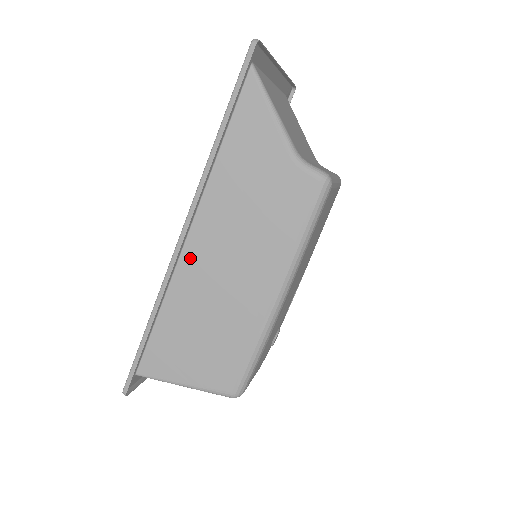
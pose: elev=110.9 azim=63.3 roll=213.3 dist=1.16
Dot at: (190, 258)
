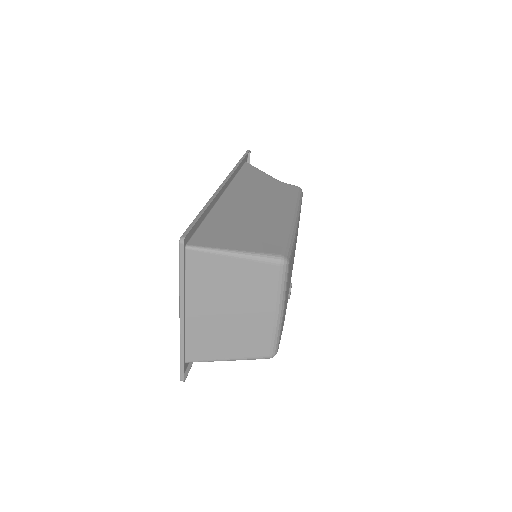
Dot at: (226, 201)
